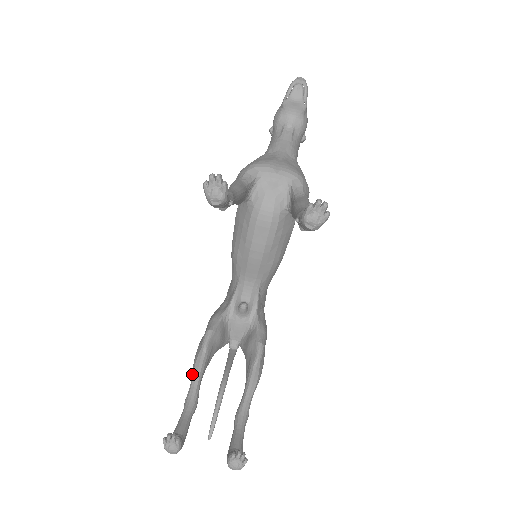
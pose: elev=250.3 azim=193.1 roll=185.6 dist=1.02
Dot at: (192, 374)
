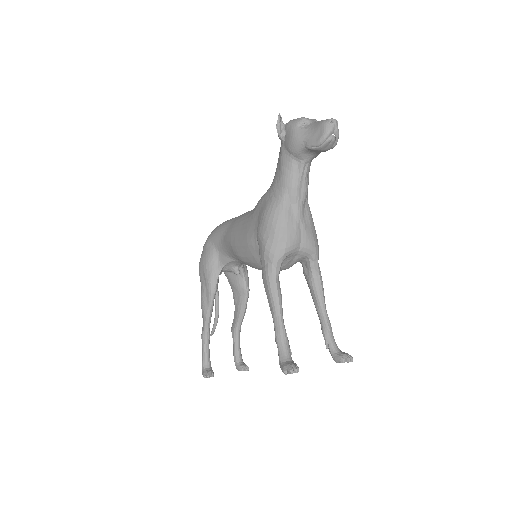
Dot at: (204, 321)
